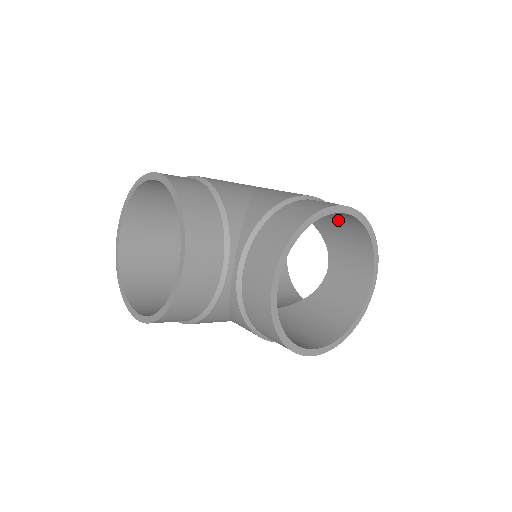
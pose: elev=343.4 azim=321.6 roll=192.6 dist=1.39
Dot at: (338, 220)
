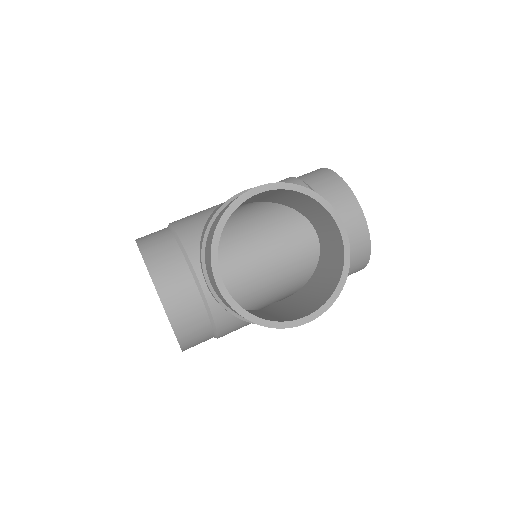
Dot at: (282, 195)
